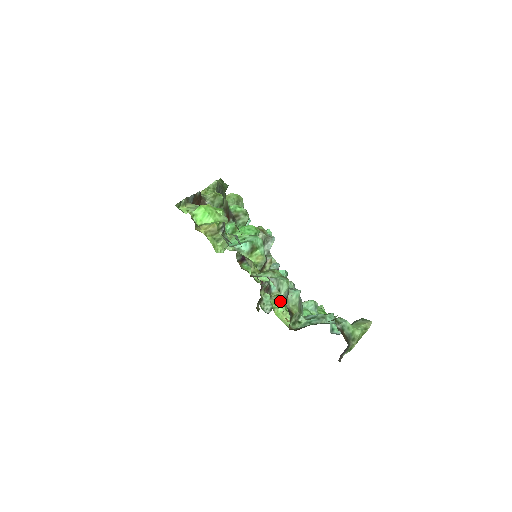
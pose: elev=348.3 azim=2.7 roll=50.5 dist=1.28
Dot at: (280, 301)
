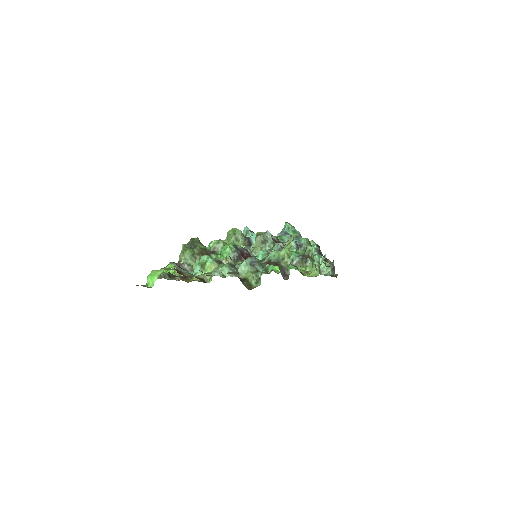
Dot at: (307, 264)
